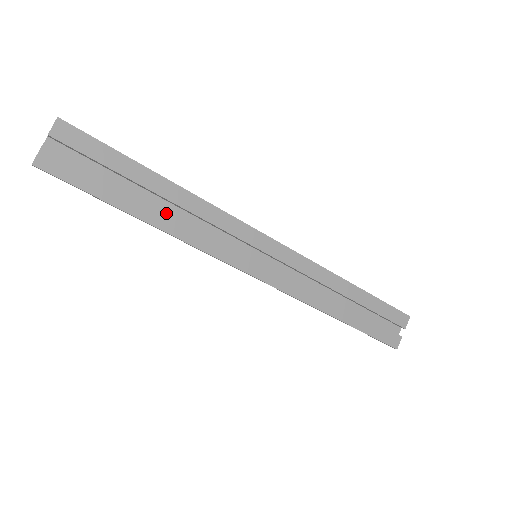
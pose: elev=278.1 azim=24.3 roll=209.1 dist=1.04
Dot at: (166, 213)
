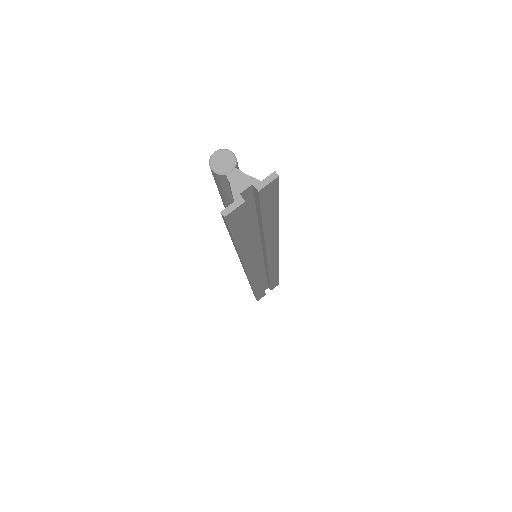
Dot at: (254, 245)
